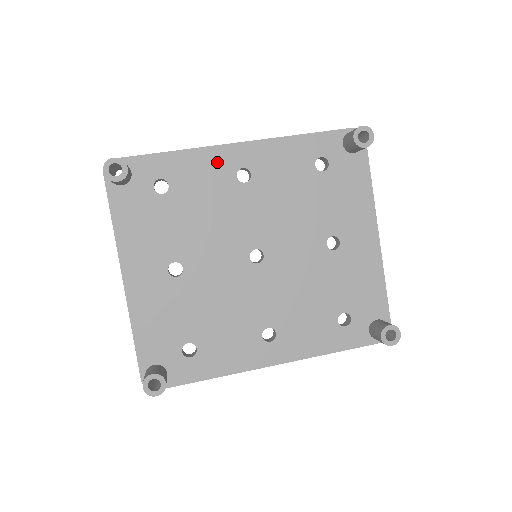
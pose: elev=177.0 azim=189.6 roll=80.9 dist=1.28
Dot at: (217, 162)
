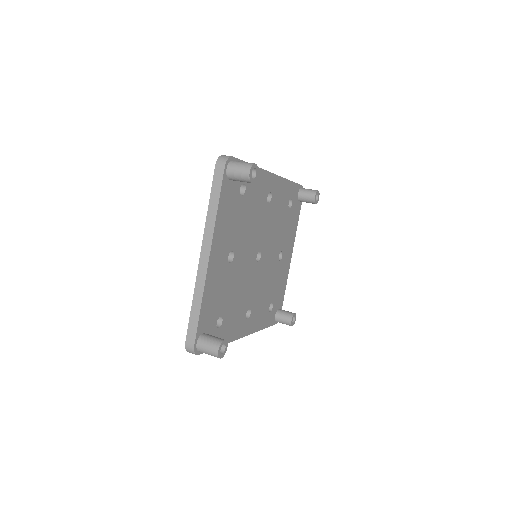
Dot at: (264, 183)
